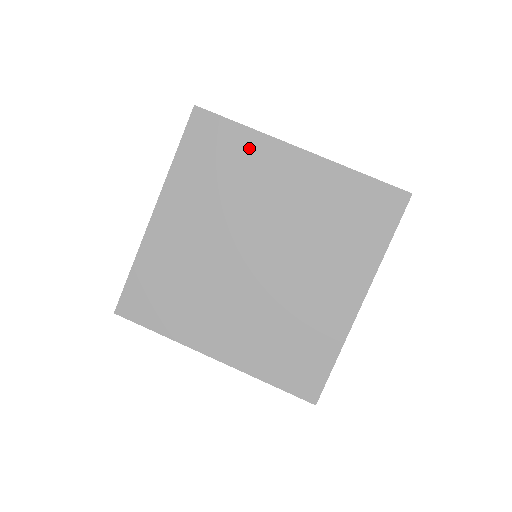
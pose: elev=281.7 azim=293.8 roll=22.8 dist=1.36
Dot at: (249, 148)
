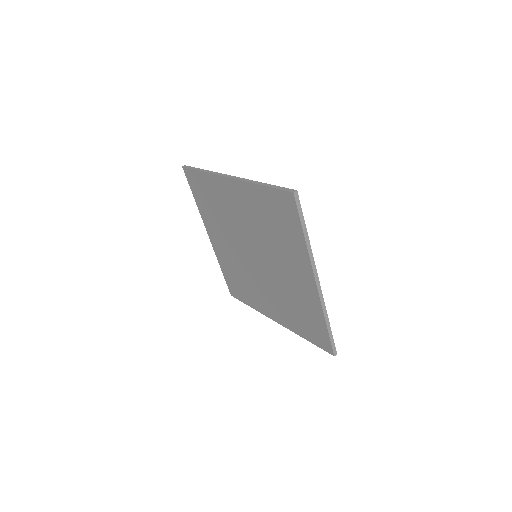
Dot at: (296, 245)
